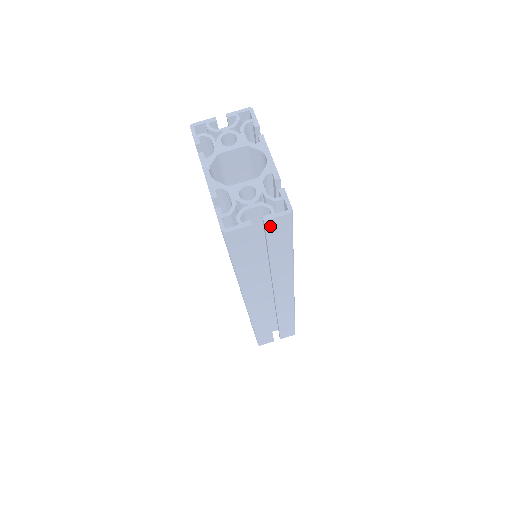
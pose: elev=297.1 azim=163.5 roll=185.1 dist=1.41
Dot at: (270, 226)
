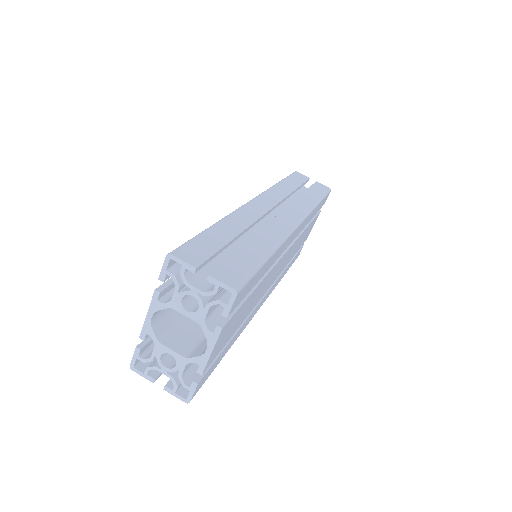
Dot at: occluded
